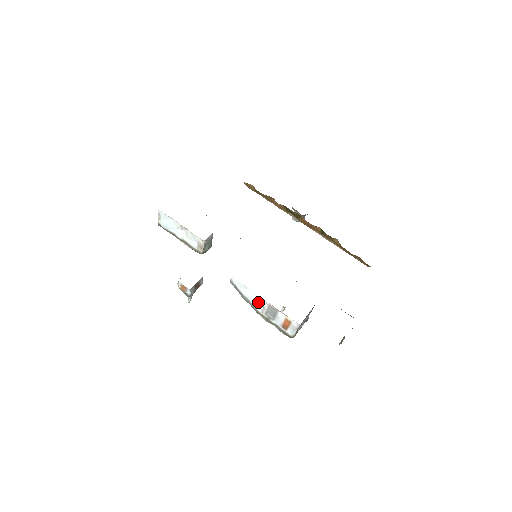
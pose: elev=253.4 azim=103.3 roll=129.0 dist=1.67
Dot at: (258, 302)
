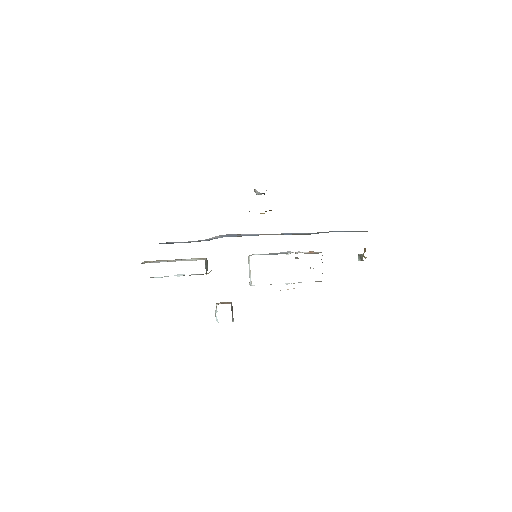
Dot at: occluded
